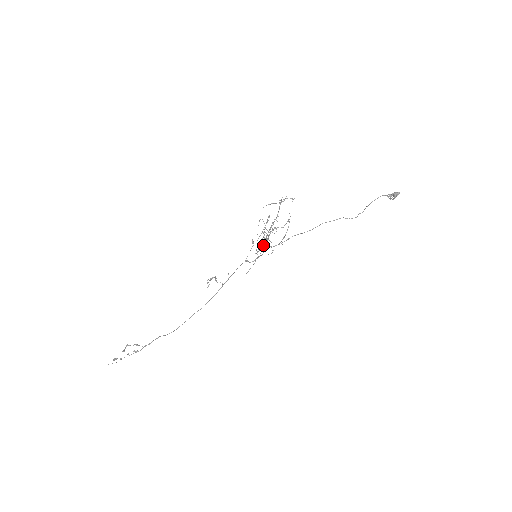
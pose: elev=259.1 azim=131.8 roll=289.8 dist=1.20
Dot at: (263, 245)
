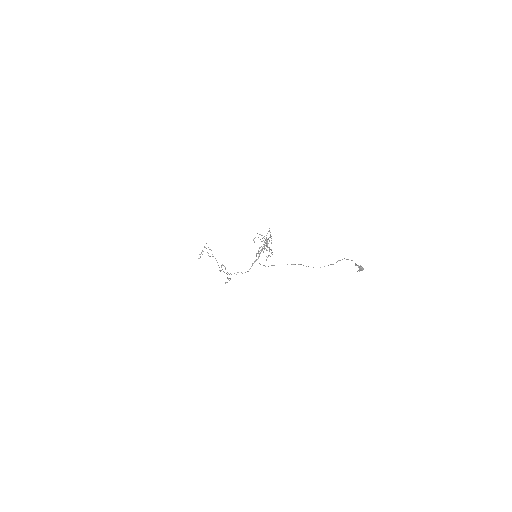
Dot at: occluded
